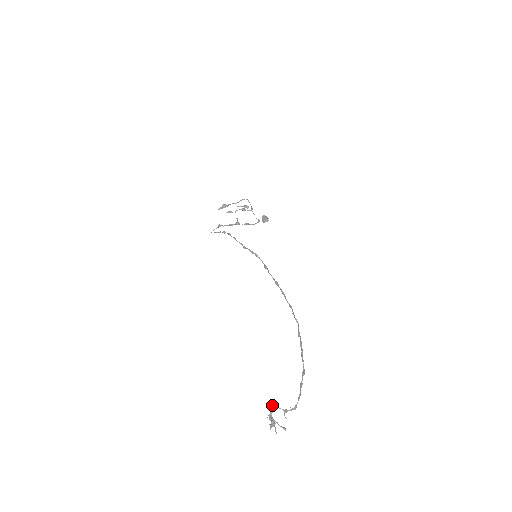
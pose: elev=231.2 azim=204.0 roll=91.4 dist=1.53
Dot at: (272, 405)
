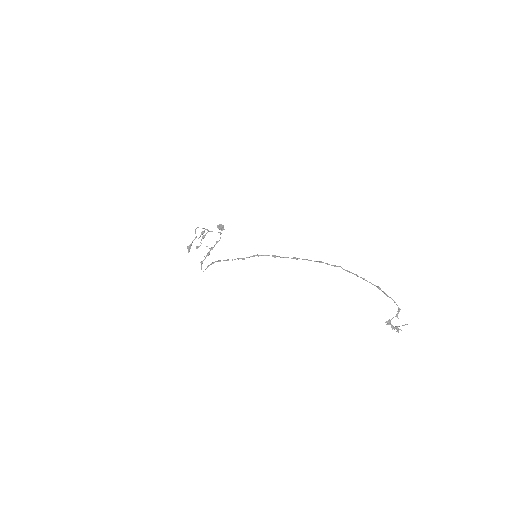
Dot at: (388, 321)
